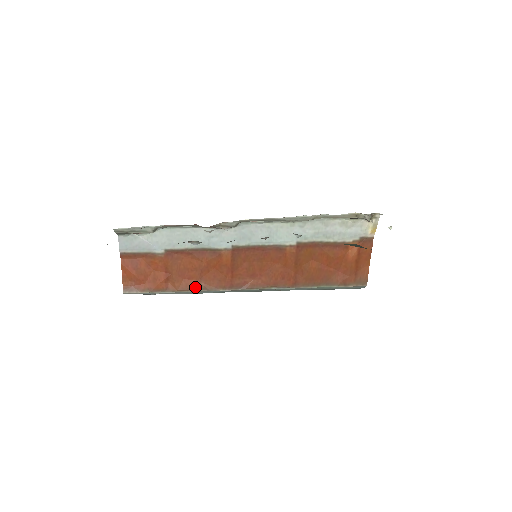
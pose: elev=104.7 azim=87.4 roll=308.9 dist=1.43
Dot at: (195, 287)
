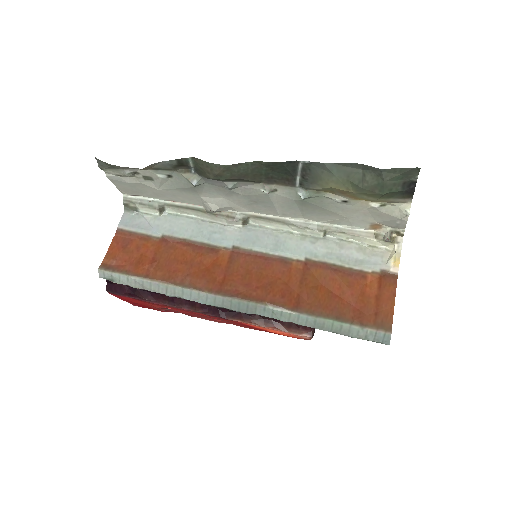
Dot at: (178, 282)
